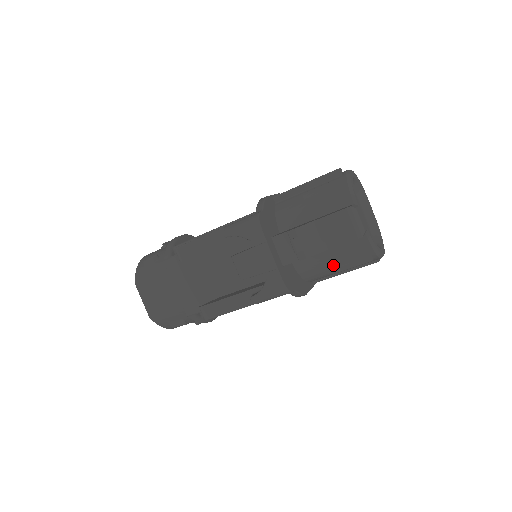
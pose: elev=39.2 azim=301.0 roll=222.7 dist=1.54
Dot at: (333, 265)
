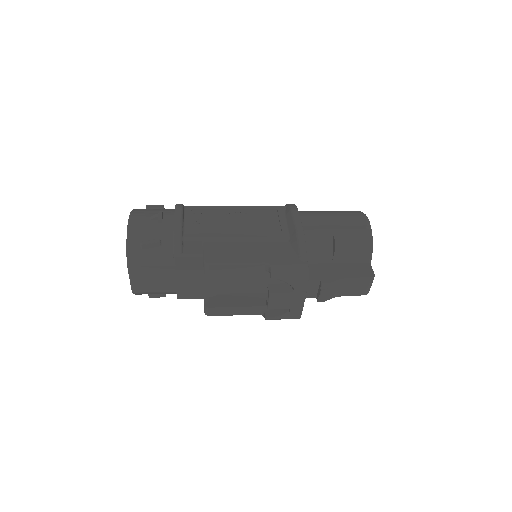
Dot at: occluded
